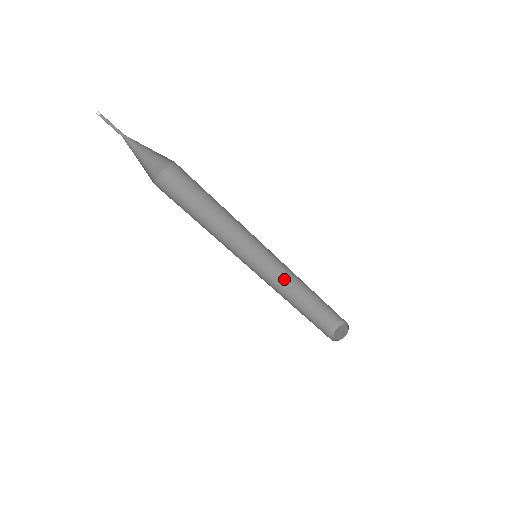
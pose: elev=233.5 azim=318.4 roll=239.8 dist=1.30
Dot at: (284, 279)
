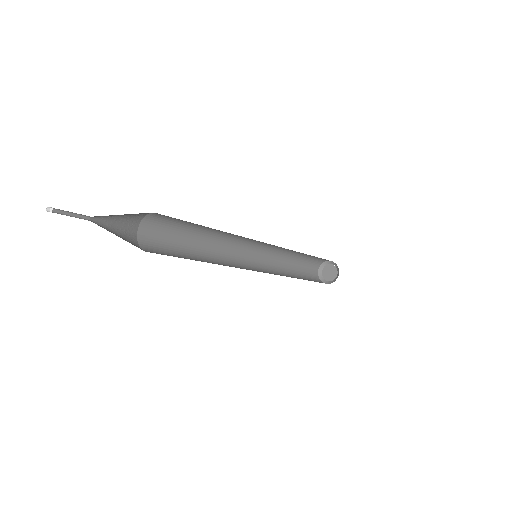
Dot at: (284, 249)
